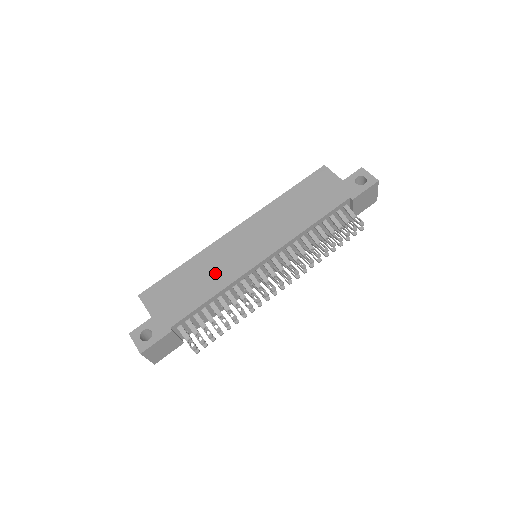
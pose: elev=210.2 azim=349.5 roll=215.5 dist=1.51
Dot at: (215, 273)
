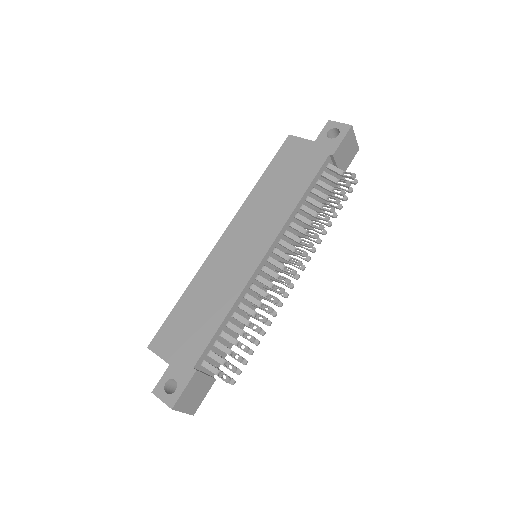
Dot at: (219, 290)
